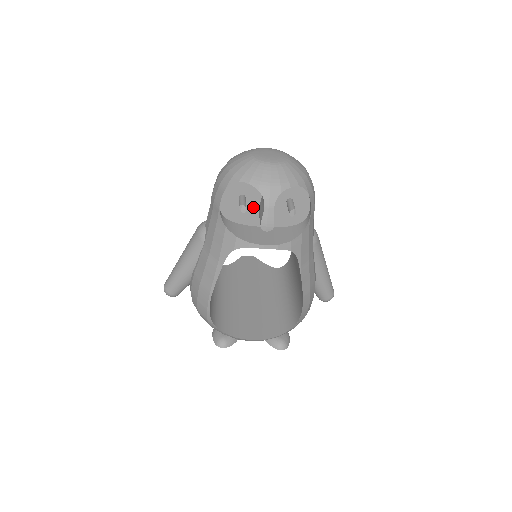
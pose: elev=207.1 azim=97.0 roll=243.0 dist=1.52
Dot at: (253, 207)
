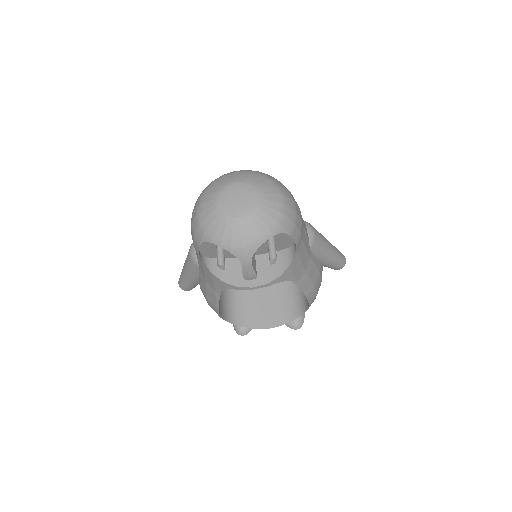
Dot at: occluded
